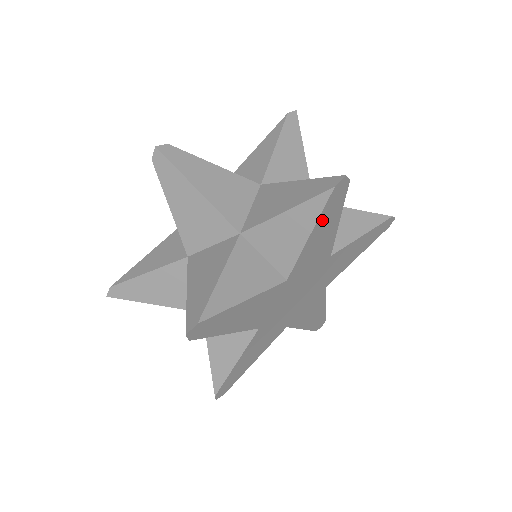
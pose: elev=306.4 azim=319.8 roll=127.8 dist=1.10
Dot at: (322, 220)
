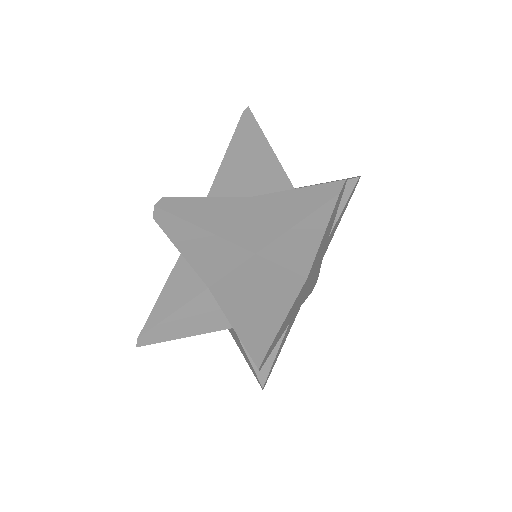
Dot at: (330, 221)
